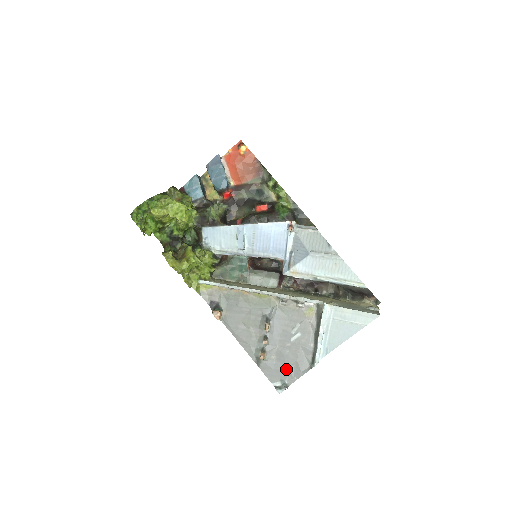
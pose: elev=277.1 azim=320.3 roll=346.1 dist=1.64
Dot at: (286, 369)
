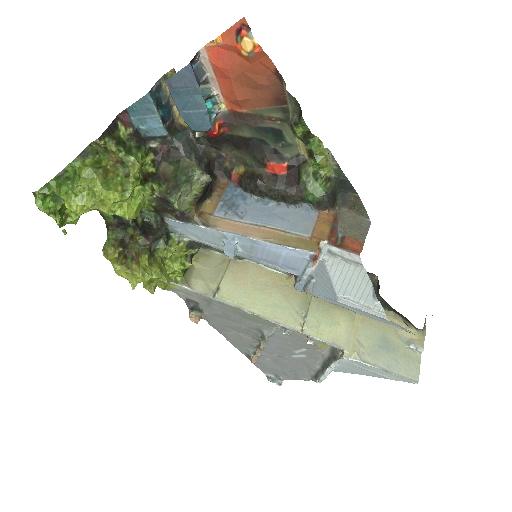
Dot at: (282, 371)
